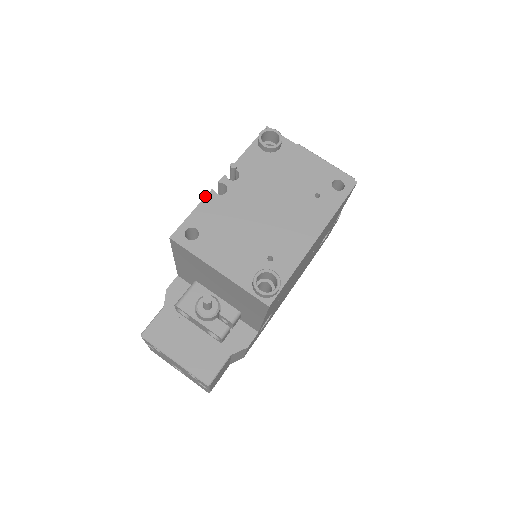
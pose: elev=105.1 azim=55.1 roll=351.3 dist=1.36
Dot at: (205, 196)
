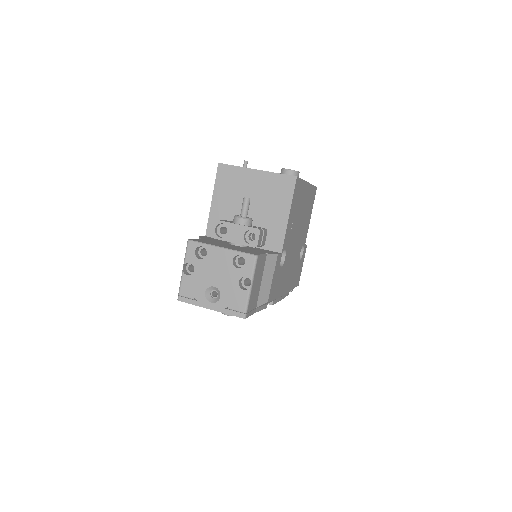
Dot at: occluded
